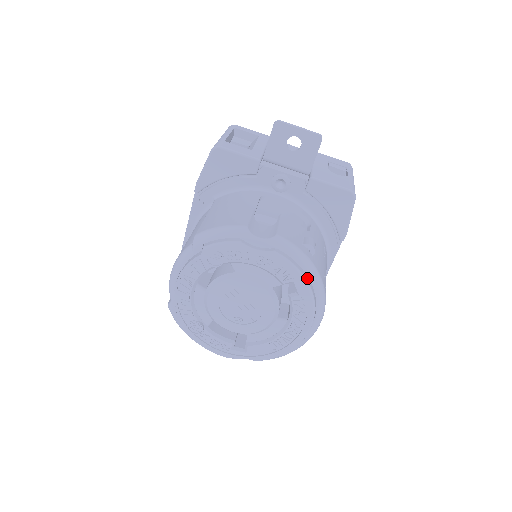
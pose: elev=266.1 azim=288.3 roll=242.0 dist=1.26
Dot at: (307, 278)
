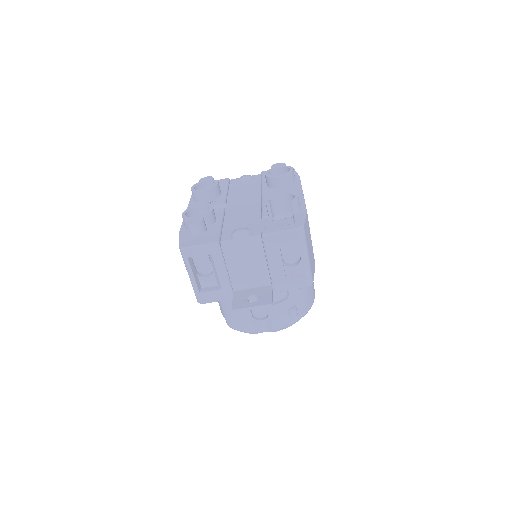
Dot at: occluded
